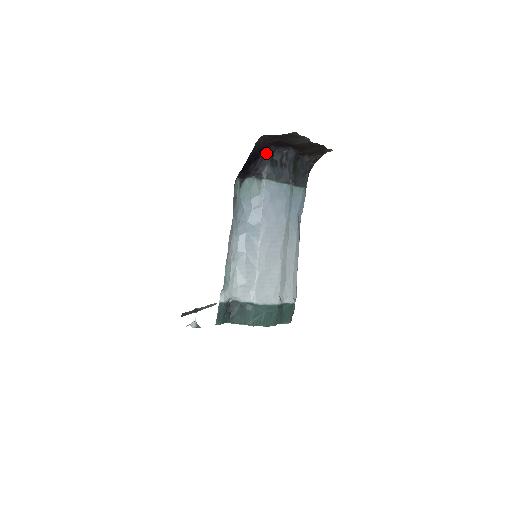
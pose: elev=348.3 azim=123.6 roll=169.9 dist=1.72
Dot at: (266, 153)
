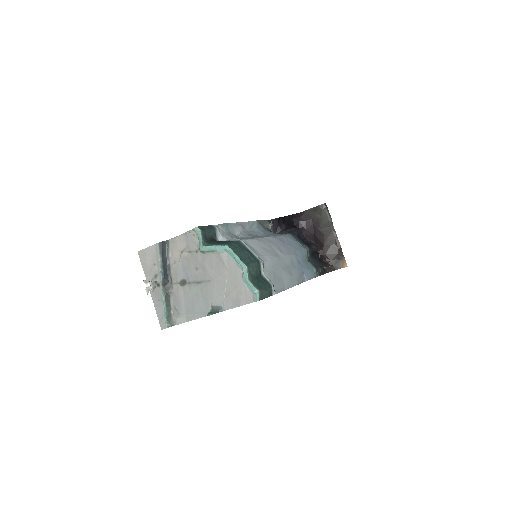
Dot at: (297, 230)
